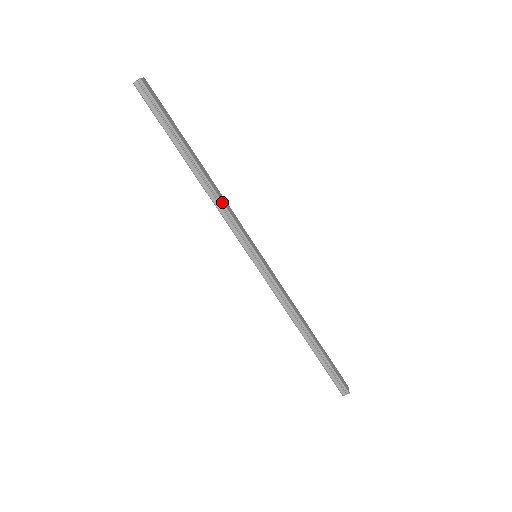
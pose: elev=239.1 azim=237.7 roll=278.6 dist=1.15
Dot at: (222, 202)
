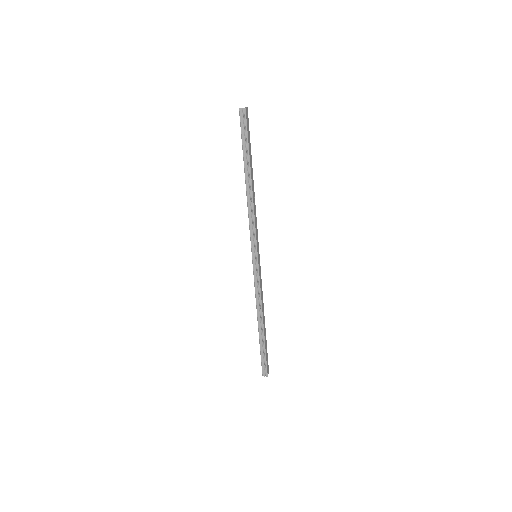
Dot at: (254, 211)
